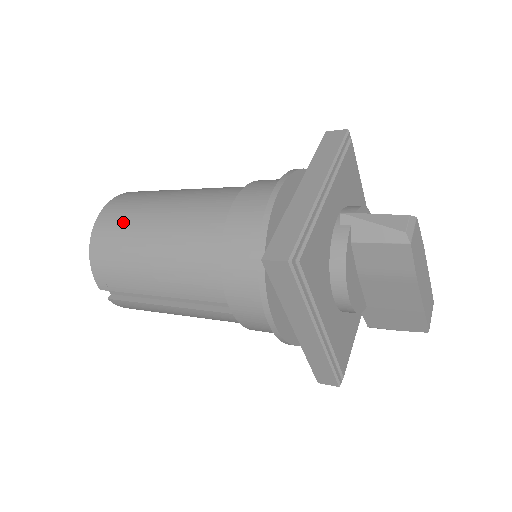
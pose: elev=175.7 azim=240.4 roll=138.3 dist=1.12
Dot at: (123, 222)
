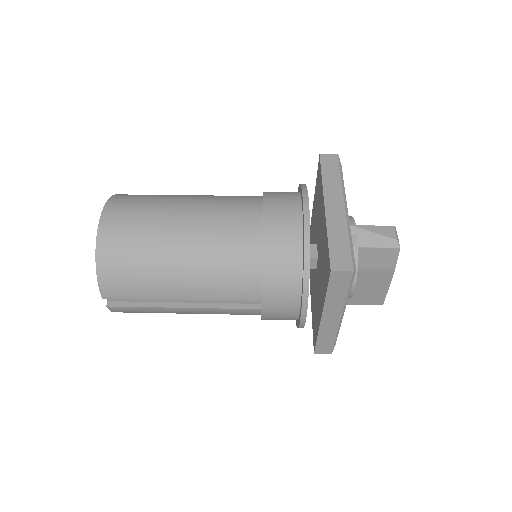
Dot at: (137, 232)
